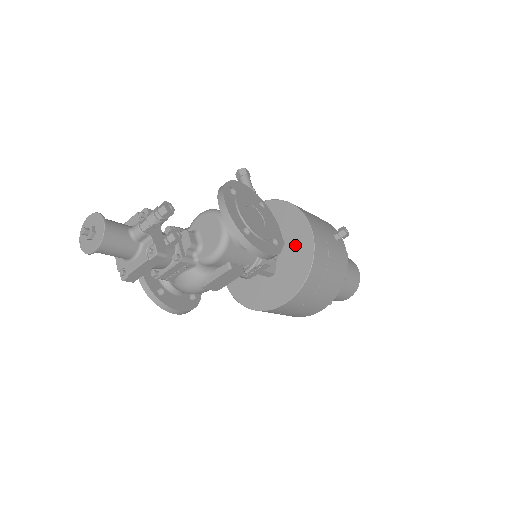
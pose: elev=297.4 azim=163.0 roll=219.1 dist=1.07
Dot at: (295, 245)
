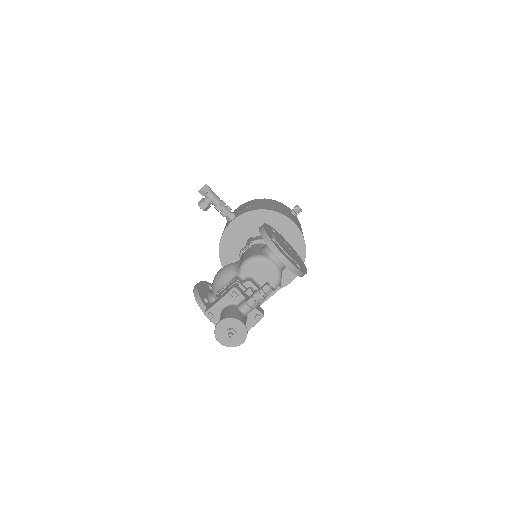
Dot at: (287, 241)
